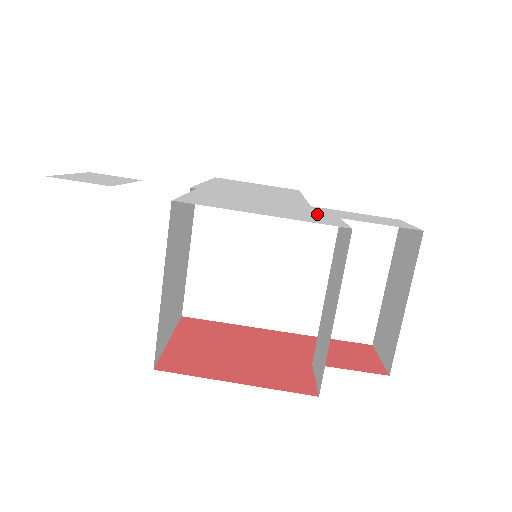
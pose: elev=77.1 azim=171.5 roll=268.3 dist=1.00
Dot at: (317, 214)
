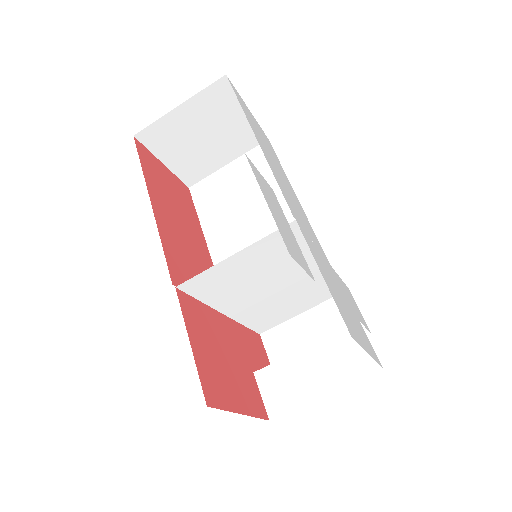
Dot at: (355, 314)
